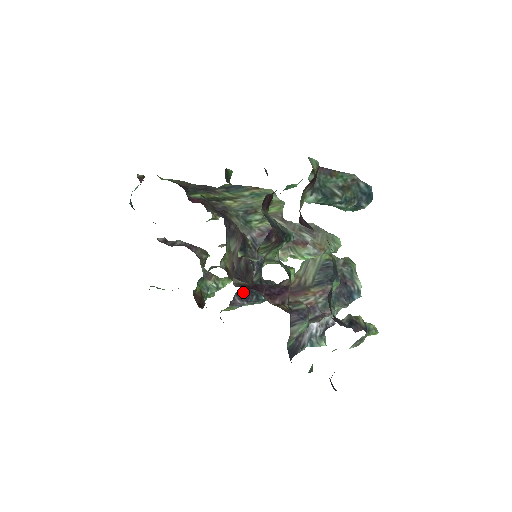
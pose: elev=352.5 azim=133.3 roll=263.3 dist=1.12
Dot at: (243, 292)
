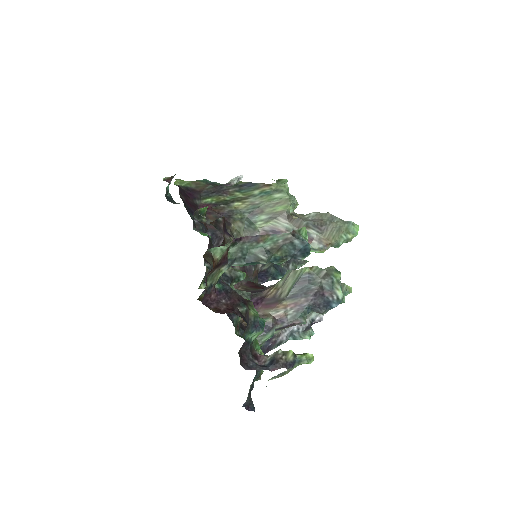
Dot at: occluded
